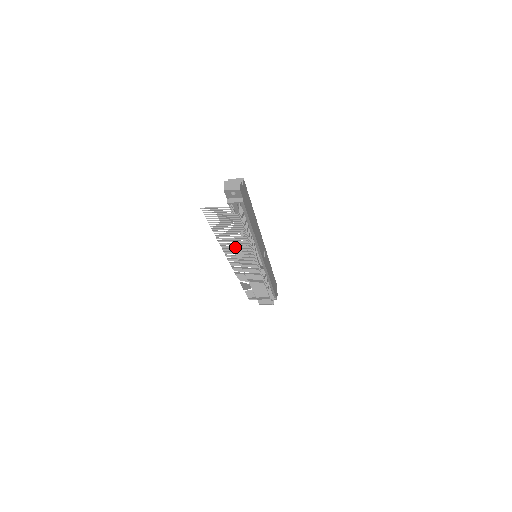
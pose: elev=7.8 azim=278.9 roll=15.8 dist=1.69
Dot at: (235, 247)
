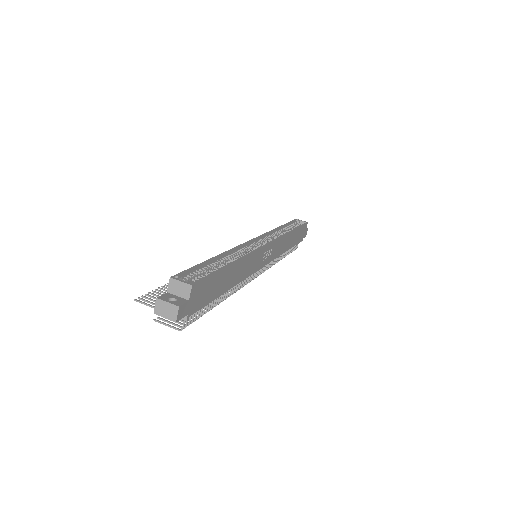
Dot at: occluded
